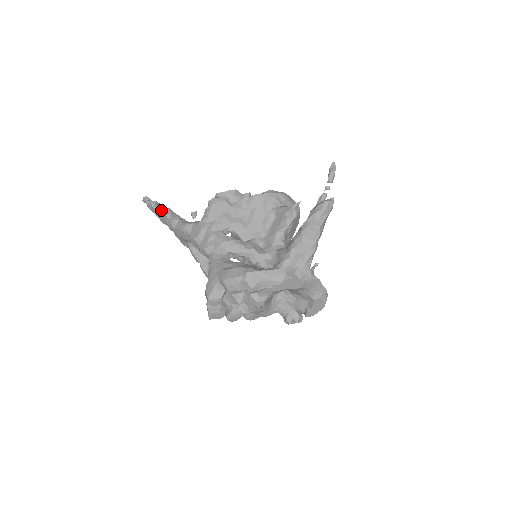
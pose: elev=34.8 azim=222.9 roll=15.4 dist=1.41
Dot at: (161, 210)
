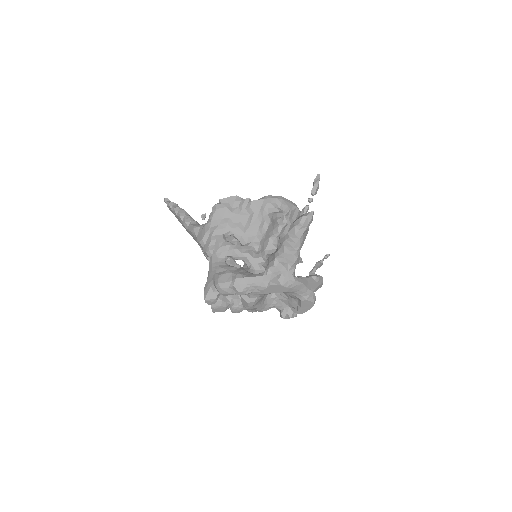
Dot at: (177, 212)
